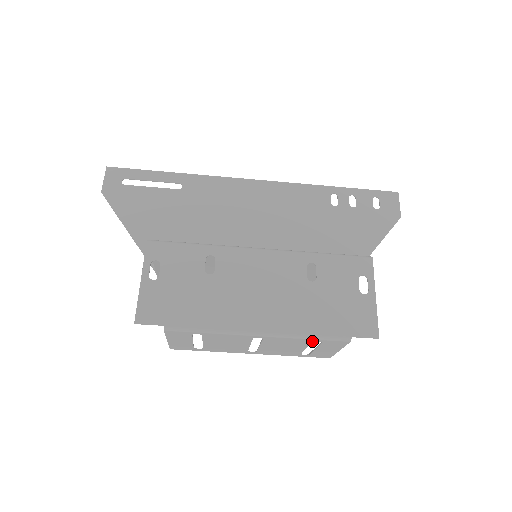
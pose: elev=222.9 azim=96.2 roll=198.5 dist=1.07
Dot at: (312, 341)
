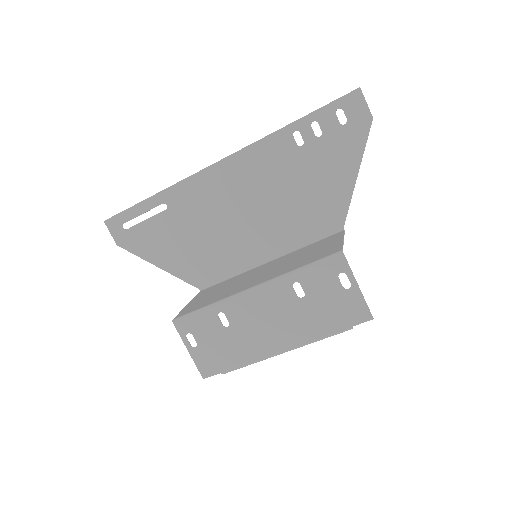
Dot at: occluded
